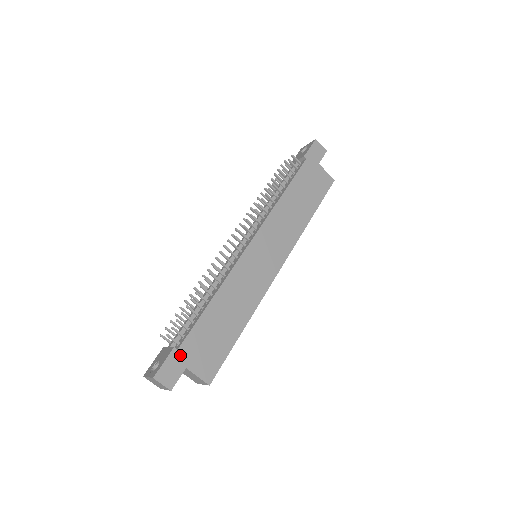
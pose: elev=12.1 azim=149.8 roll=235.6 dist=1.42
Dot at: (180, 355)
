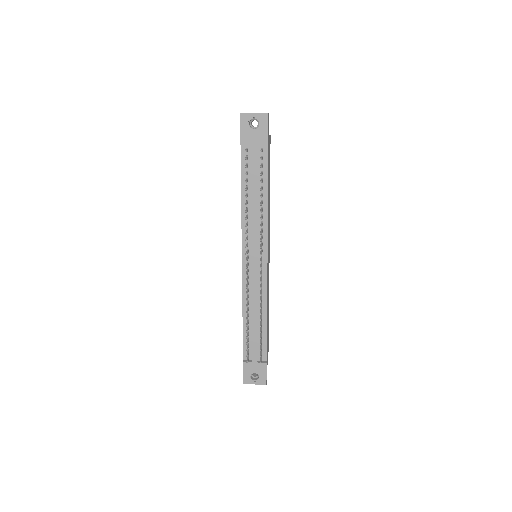
Dot at: occluded
